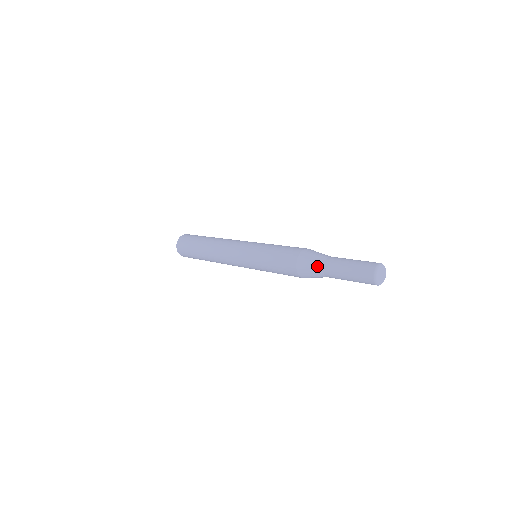
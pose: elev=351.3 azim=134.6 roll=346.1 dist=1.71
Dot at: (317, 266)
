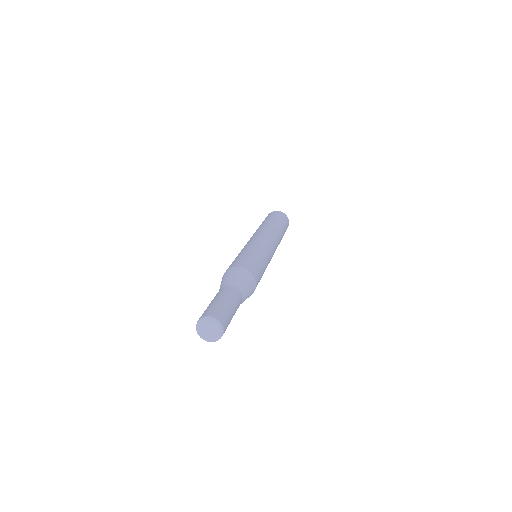
Dot at: (223, 283)
